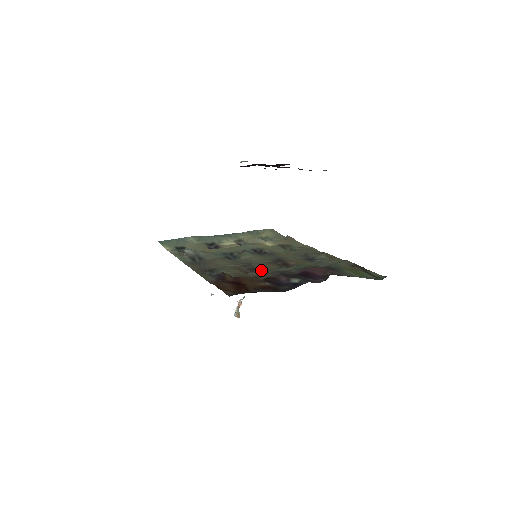
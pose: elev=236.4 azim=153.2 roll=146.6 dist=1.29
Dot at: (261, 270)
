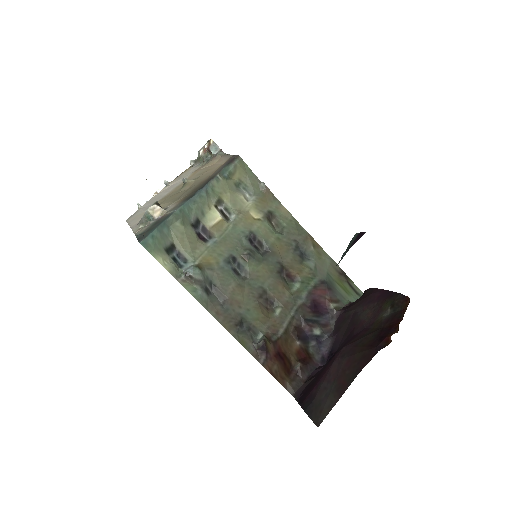
Dot at: (279, 305)
